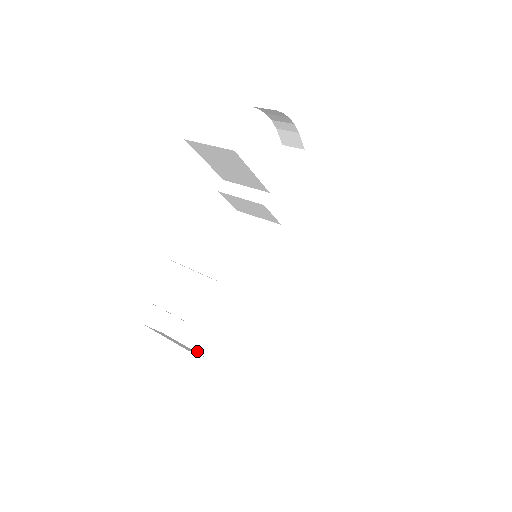
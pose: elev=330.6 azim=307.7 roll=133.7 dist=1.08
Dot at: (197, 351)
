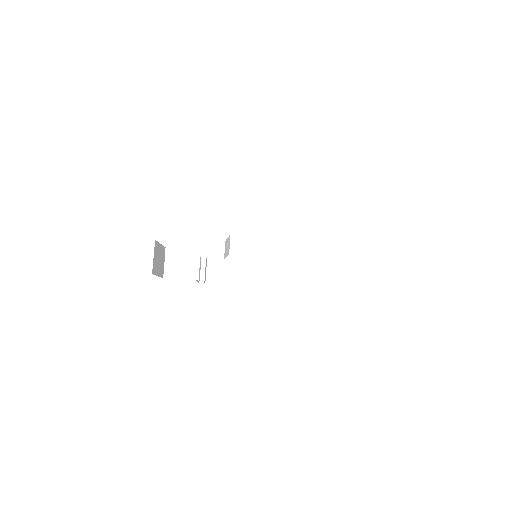
Dot at: occluded
